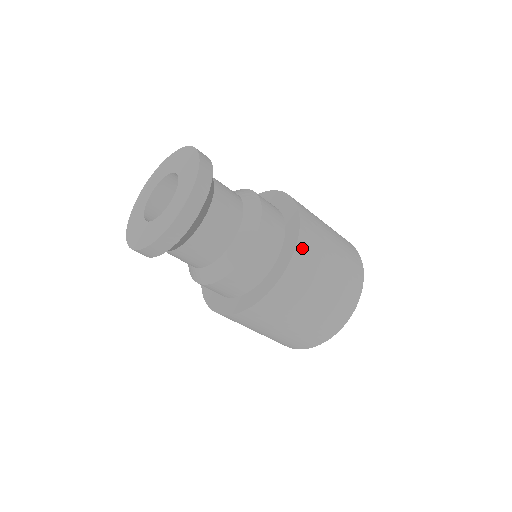
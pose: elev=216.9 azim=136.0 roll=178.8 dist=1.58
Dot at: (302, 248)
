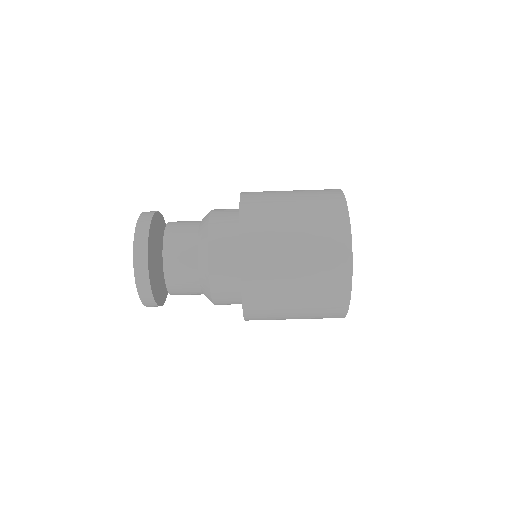
Dot at: occluded
